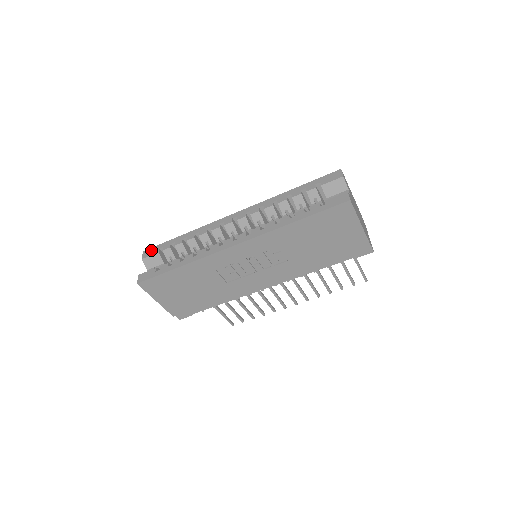
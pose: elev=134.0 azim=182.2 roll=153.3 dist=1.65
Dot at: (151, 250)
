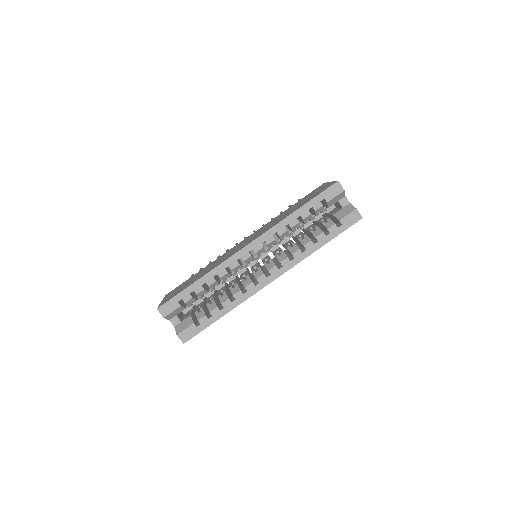
Dot at: (168, 306)
